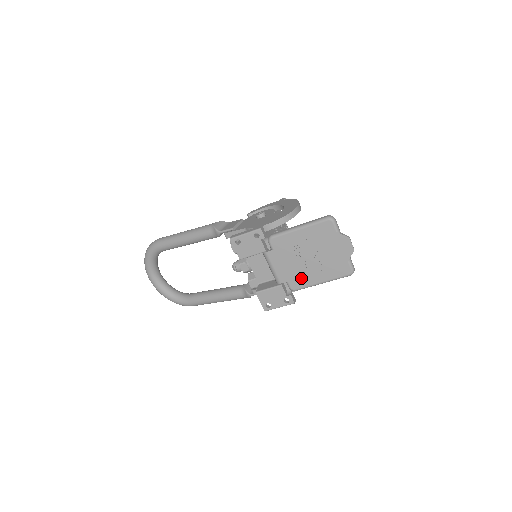
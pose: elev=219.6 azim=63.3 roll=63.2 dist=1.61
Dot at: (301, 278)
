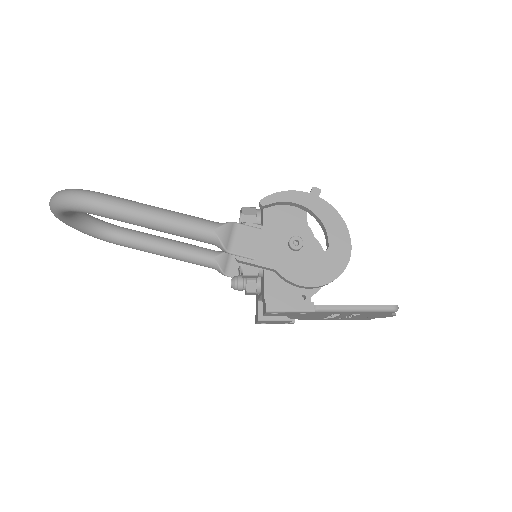
Dot at: (317, 319)
